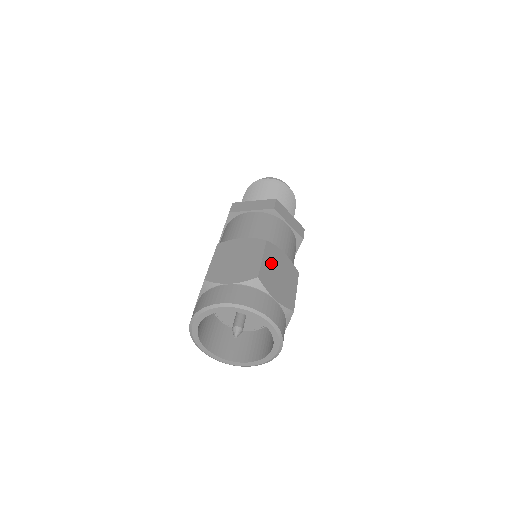
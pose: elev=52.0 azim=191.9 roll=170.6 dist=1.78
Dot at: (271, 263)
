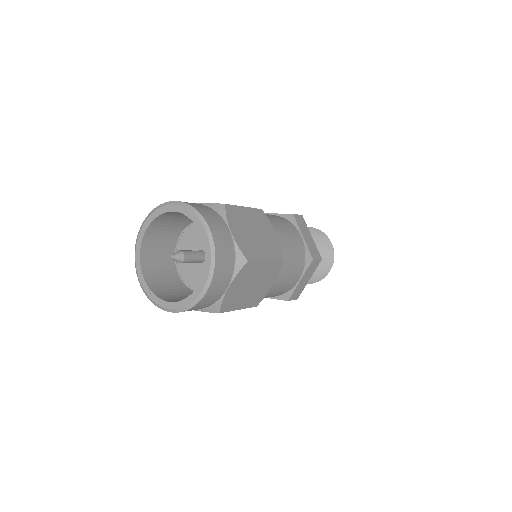
Dot at: (263, 272)
